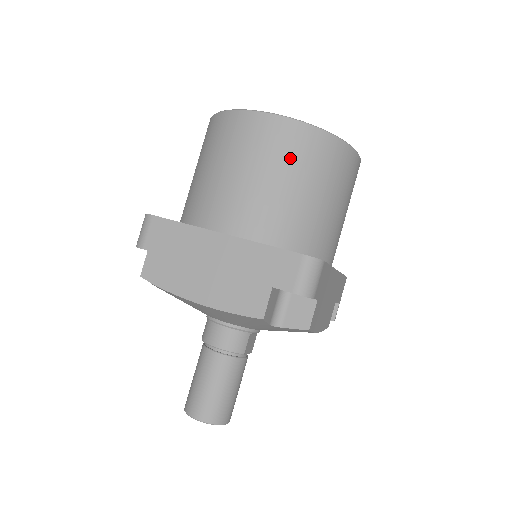
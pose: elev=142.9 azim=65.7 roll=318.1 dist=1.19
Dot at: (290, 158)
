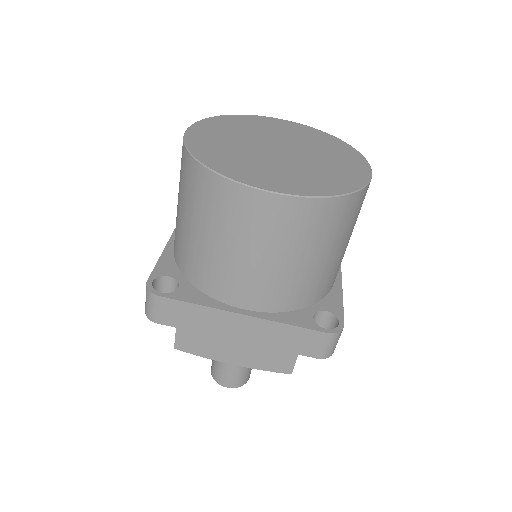
Dot at: (306, 237)
